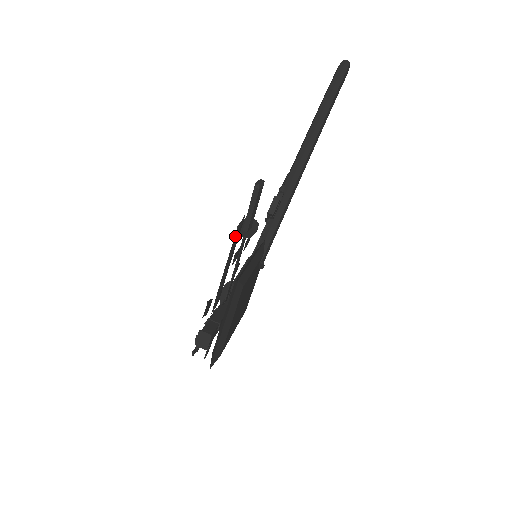
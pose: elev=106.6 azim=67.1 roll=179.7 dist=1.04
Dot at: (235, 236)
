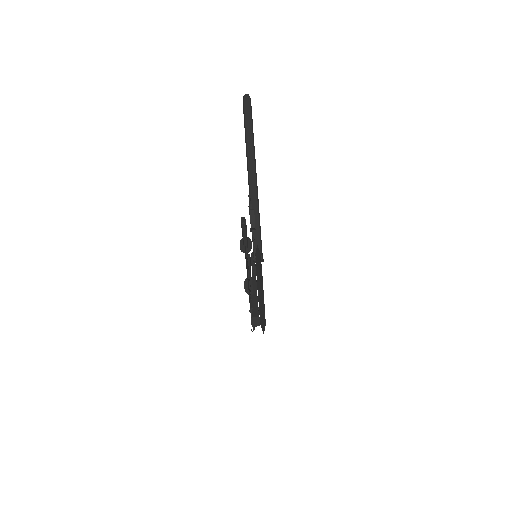
Dot at: (246, 258)
